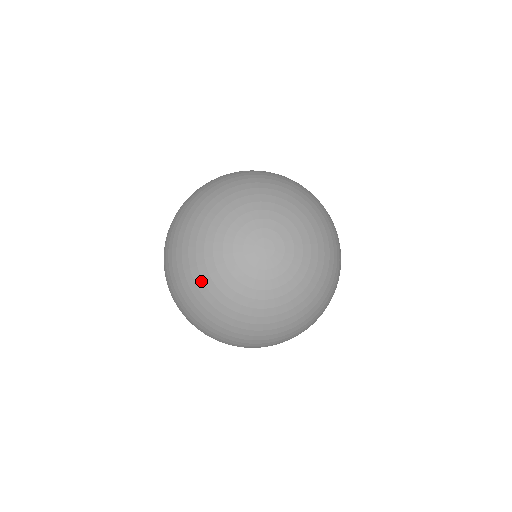
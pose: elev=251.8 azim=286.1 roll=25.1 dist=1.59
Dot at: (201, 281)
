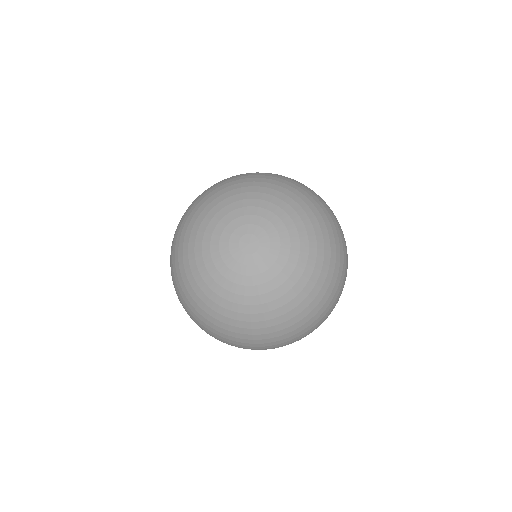
Dot at: (187, 245)
